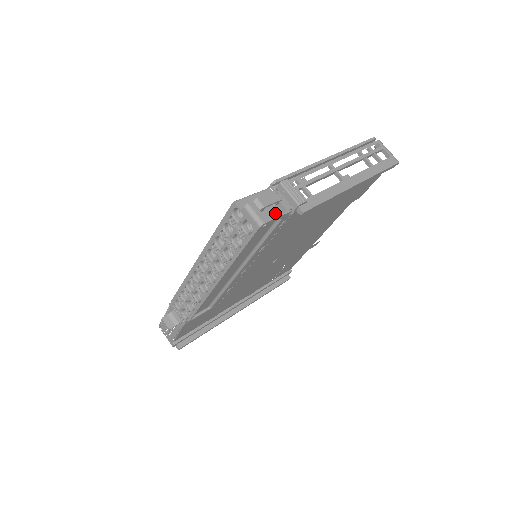
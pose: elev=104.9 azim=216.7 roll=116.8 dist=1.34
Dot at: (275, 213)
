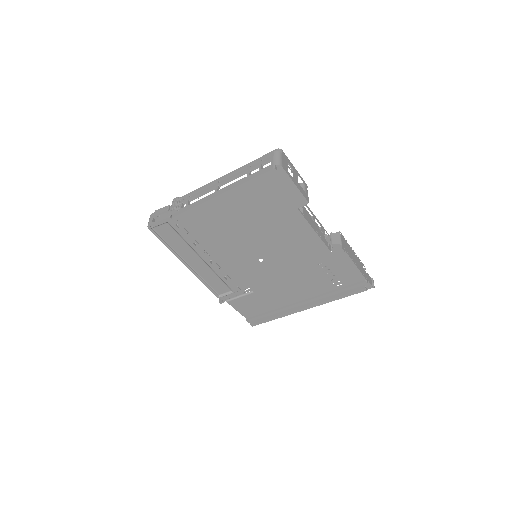
Dot at: occluded
